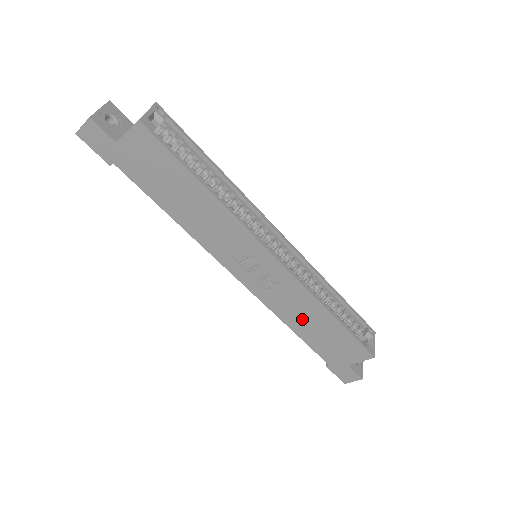
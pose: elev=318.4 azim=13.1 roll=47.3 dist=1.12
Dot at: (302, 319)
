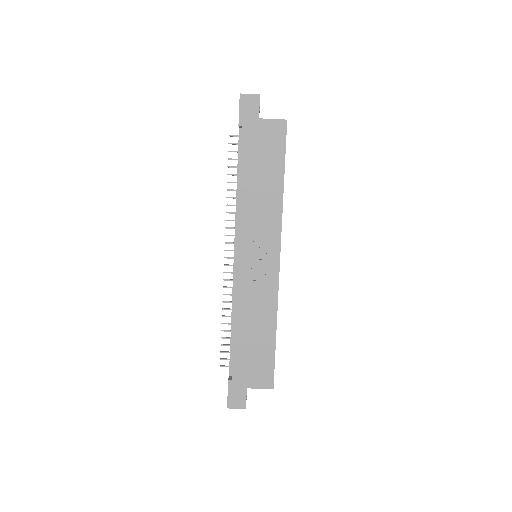
Dot at: (251, 322)
